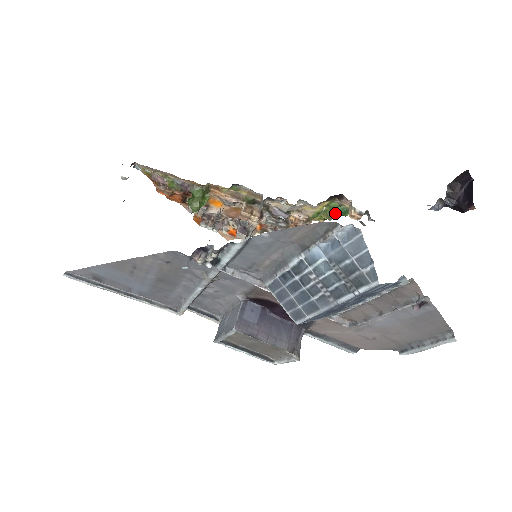
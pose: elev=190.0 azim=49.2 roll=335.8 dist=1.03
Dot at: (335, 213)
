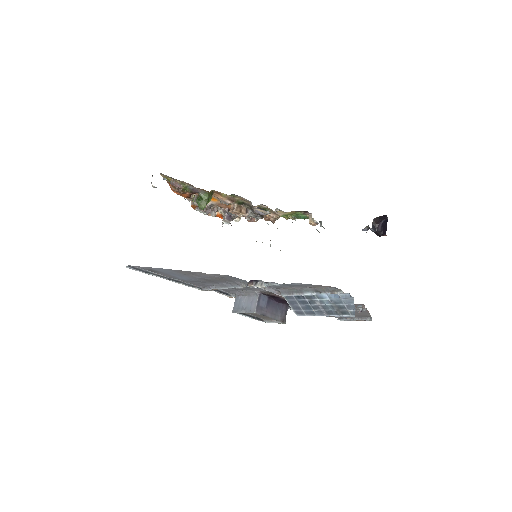
Dot at: (298, 217)
